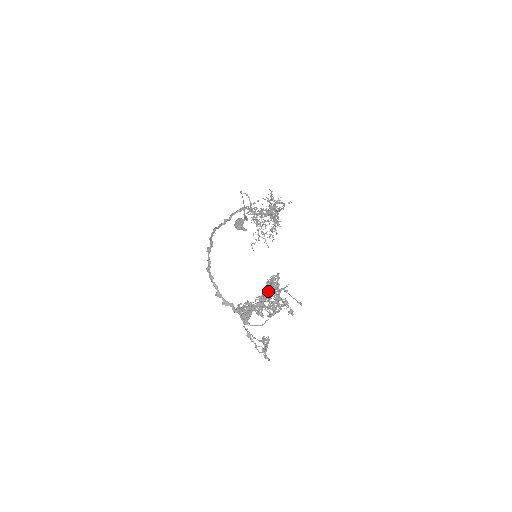
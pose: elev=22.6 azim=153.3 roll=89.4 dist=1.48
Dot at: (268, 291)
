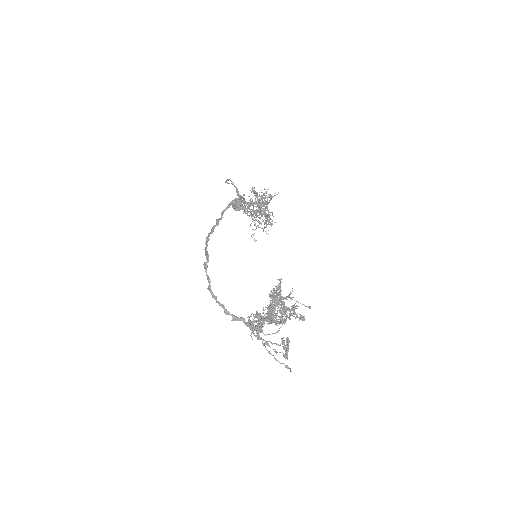
Dot at: (273, 305)
